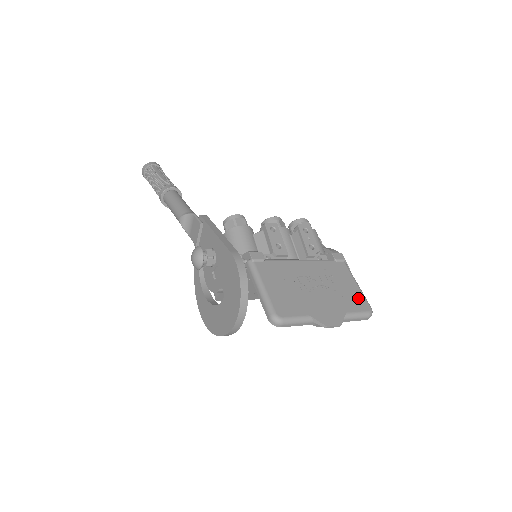
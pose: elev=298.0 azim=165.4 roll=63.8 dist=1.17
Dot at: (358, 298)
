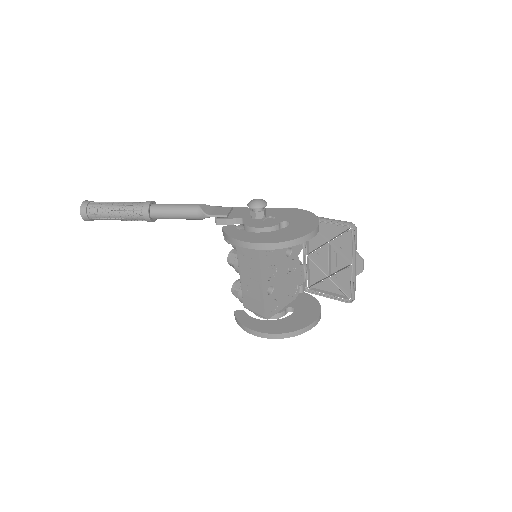
Dot at: (342, 289)
